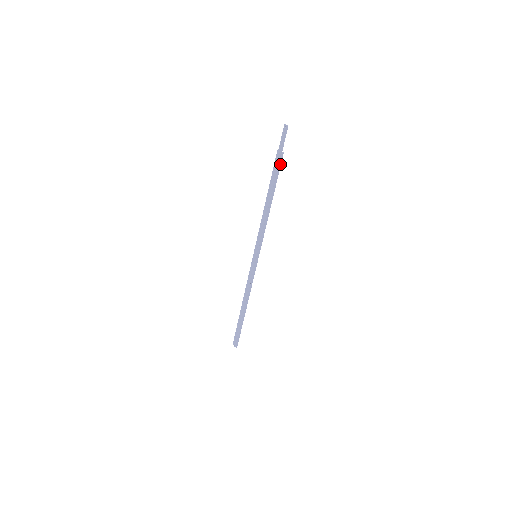
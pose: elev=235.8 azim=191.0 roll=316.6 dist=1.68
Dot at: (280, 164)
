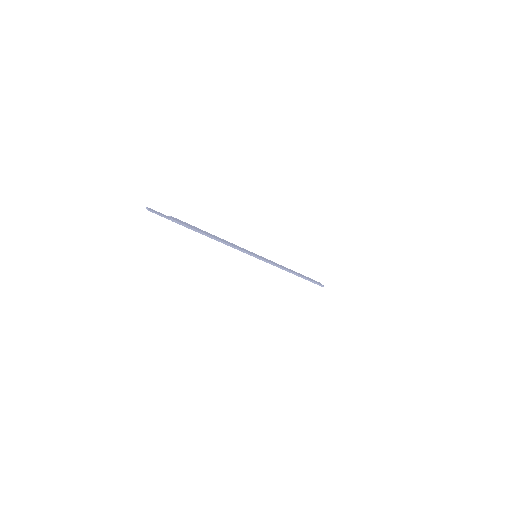
Dot at: (182, 224)
